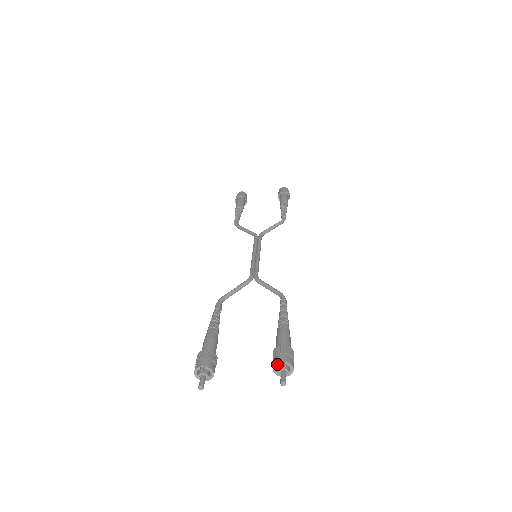
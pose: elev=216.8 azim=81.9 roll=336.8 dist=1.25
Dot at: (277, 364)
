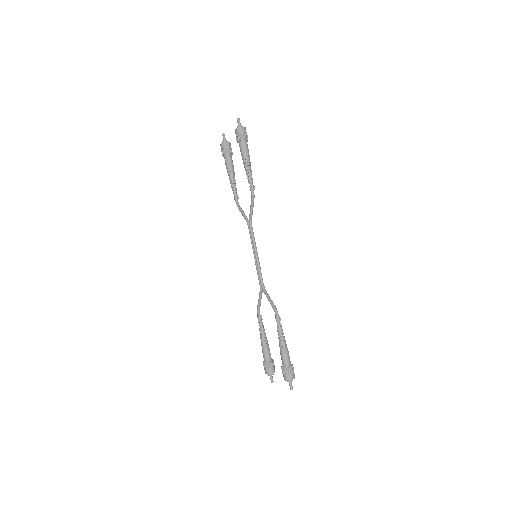
Dot at: (285, 379)
